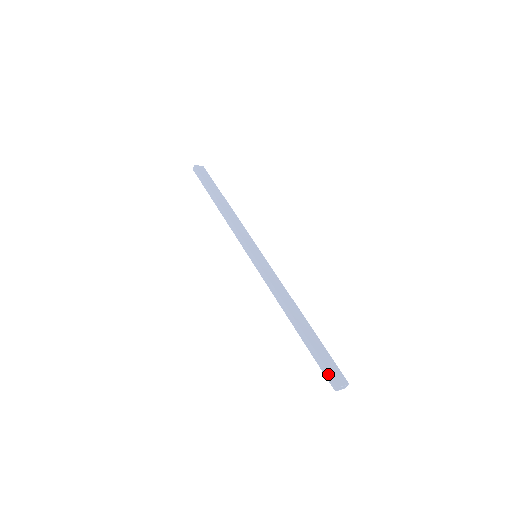
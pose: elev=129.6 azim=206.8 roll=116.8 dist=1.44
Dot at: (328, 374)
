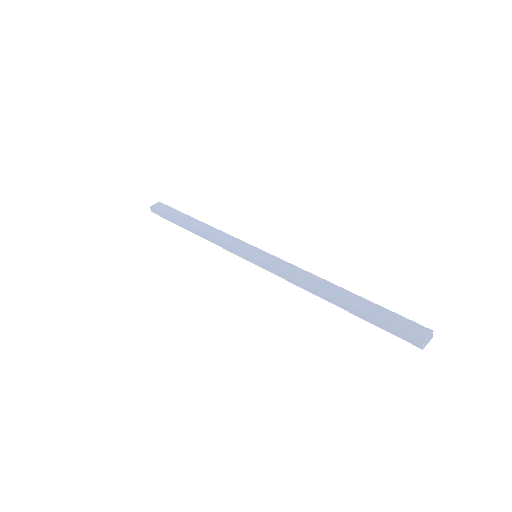
Dot at: (402, 335)
